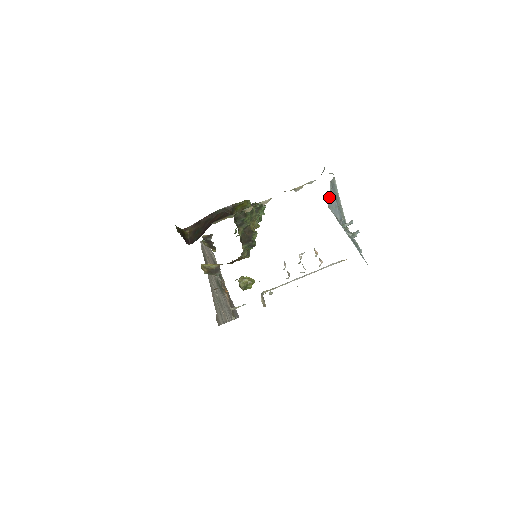
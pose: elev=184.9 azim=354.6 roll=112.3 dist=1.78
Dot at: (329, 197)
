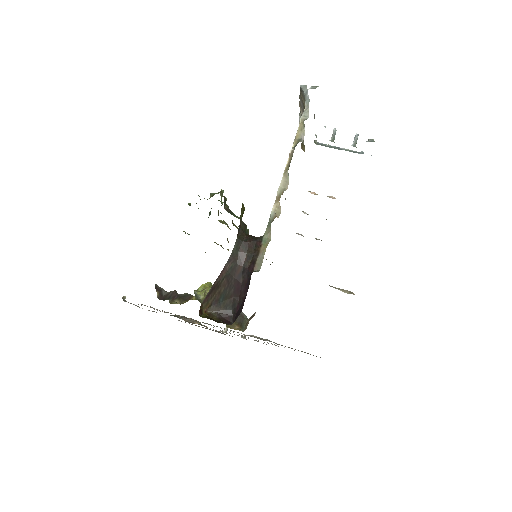
Dot at: occluded
